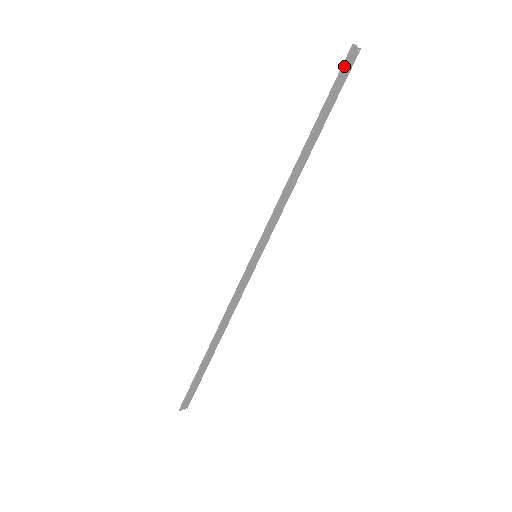
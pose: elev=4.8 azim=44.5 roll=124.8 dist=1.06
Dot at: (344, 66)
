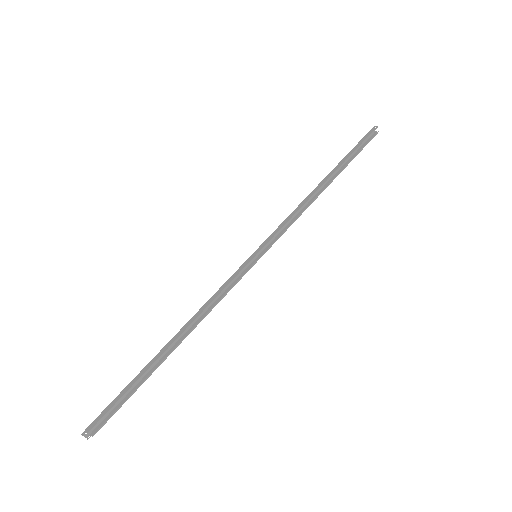
Dot at: (367, 136)
